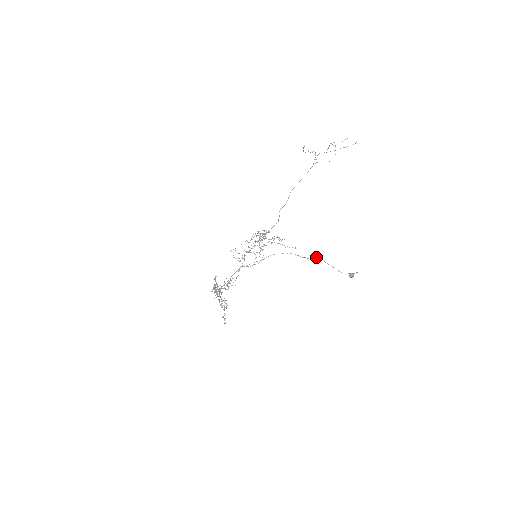
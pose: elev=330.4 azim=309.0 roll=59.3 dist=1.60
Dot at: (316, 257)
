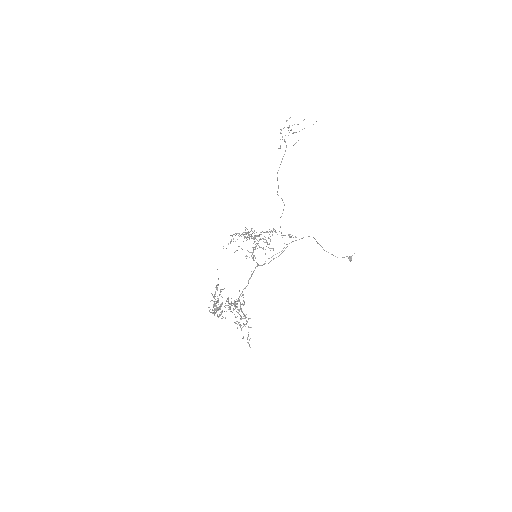
Dot at: (318, 243)
